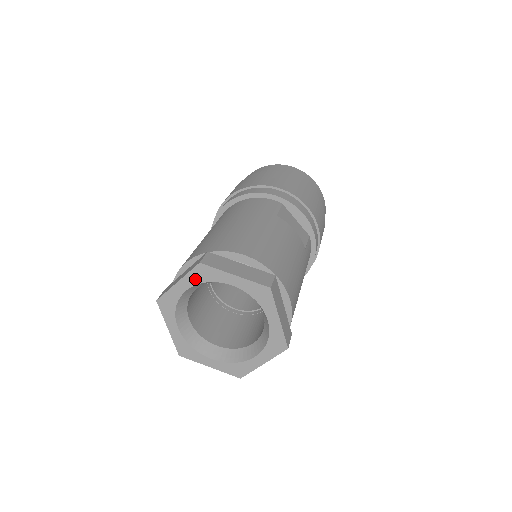
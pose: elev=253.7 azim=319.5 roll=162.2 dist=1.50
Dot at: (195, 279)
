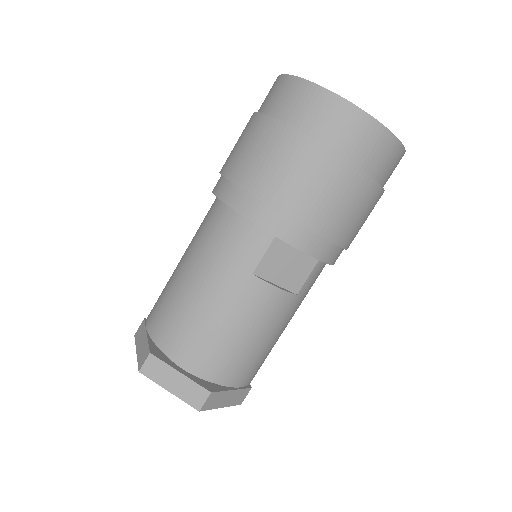
Dot at: occluded
